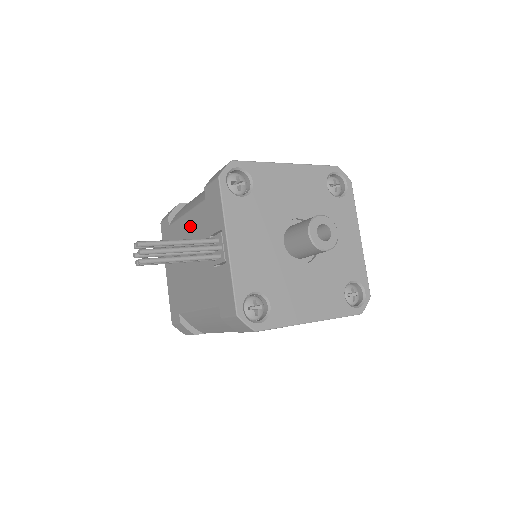
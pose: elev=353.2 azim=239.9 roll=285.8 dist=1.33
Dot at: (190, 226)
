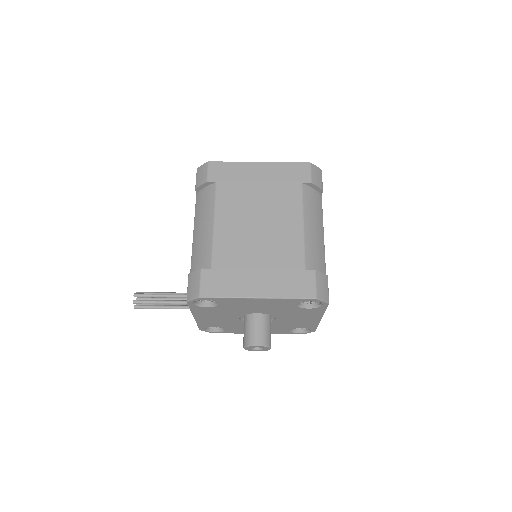
Dot at: occluded
